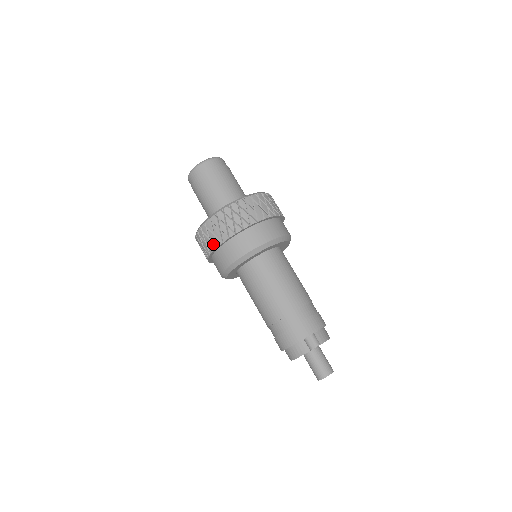
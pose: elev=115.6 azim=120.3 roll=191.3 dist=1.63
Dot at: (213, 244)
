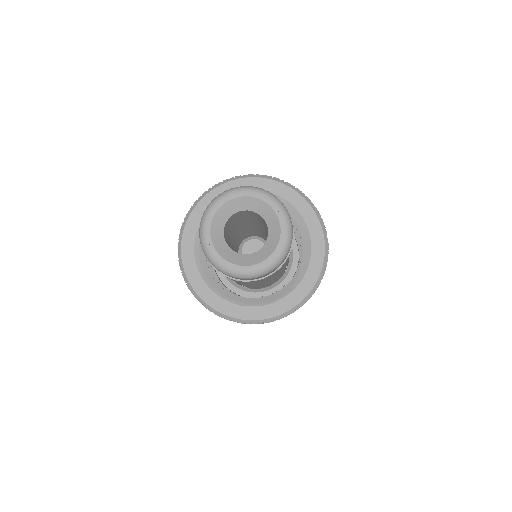
Dot at: occluded
